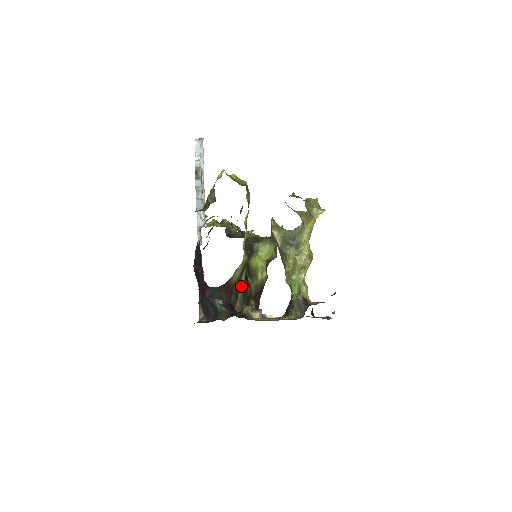
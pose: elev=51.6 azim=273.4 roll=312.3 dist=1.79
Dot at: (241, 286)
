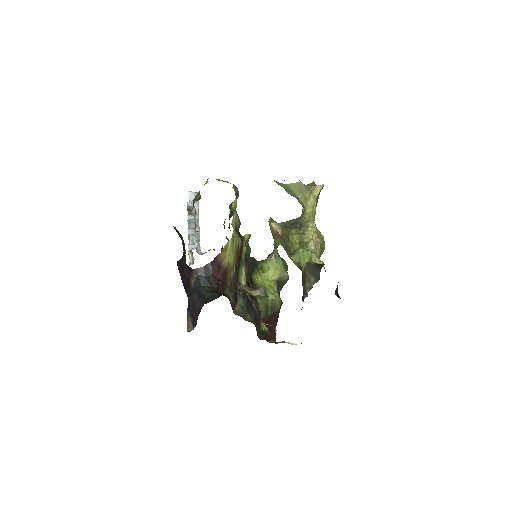
Dot at: (242, 293)
